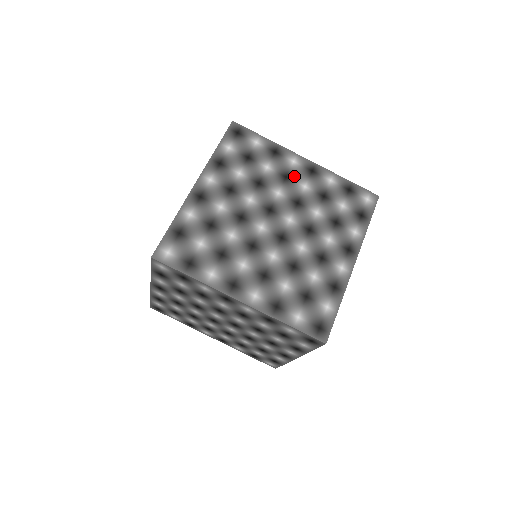
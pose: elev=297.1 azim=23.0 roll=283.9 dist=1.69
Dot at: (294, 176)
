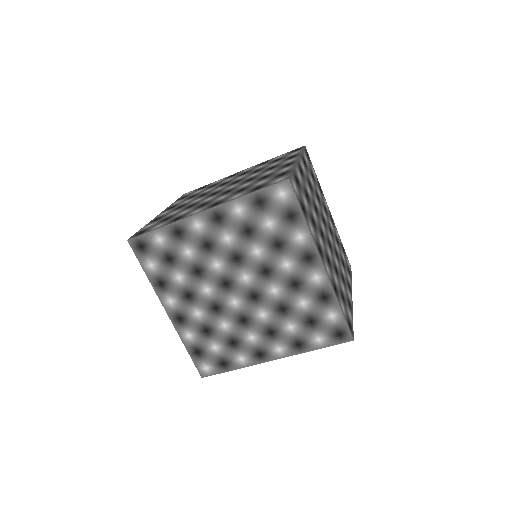
Dot at: occluded
